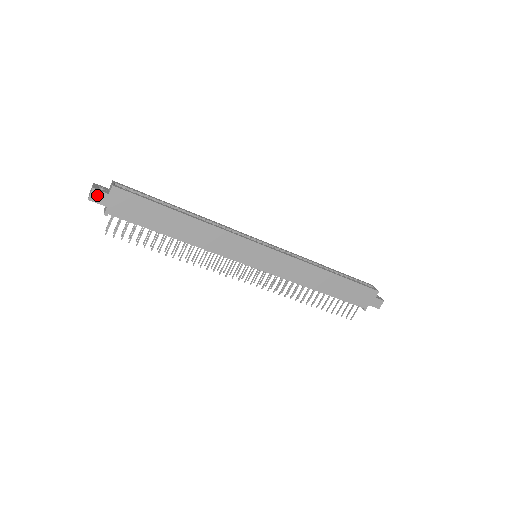
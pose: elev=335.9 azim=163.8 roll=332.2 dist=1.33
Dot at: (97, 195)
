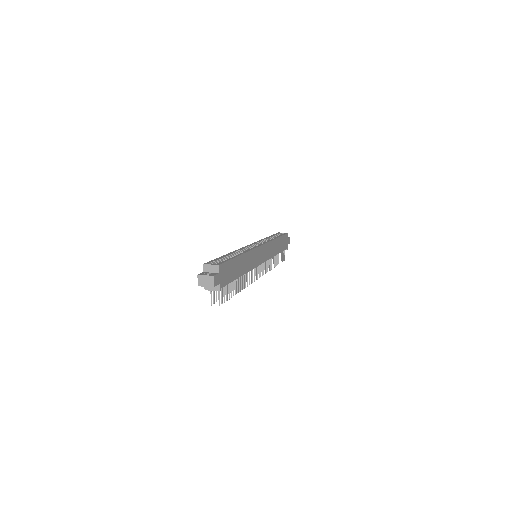
Dot at: (215, 279)
